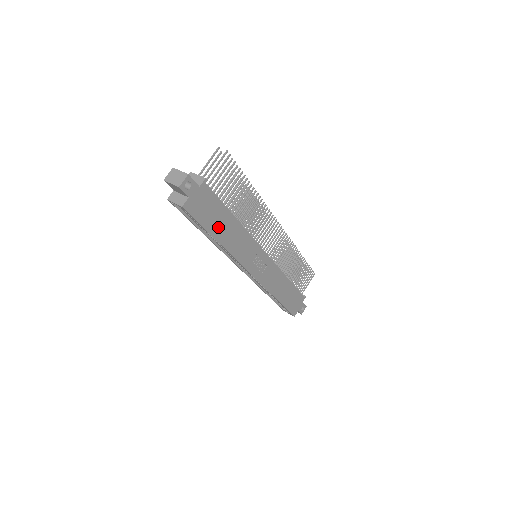
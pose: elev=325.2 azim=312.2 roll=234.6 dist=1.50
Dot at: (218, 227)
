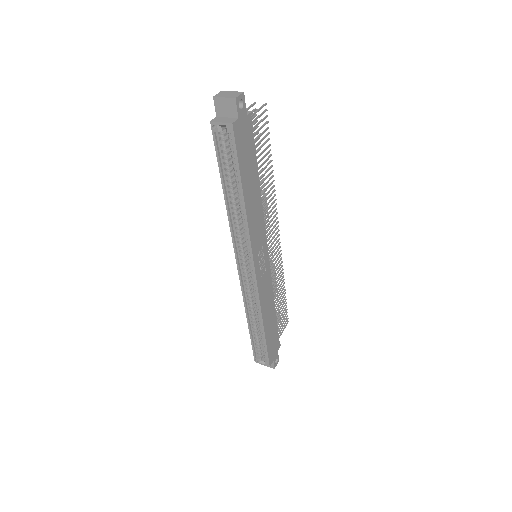
Dot at: (247, 179)
